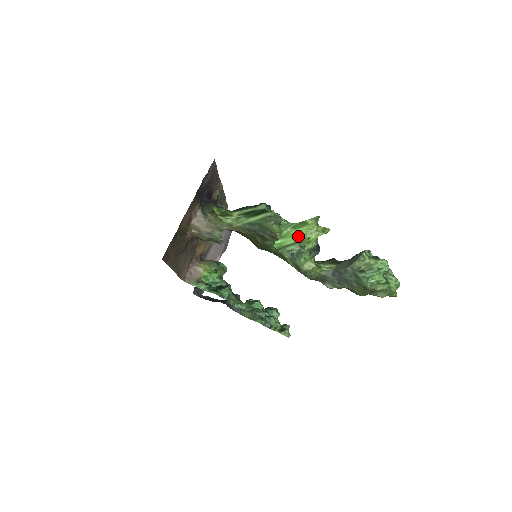
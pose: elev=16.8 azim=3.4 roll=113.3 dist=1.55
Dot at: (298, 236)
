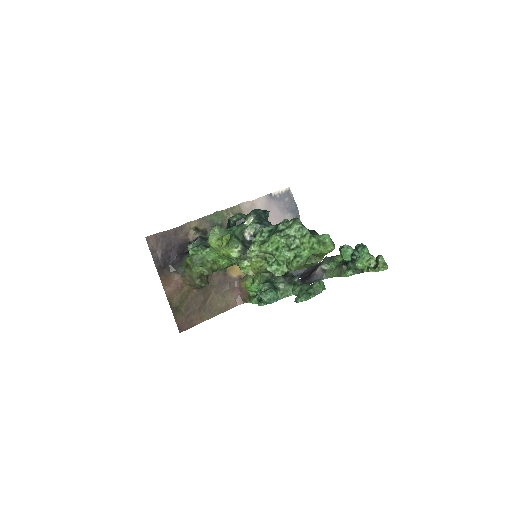
Dot at: occluded
